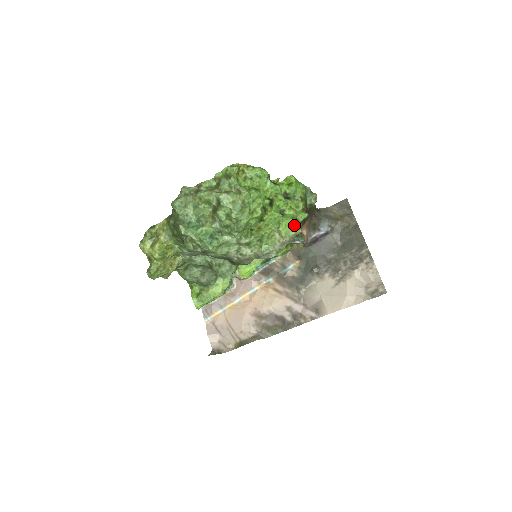
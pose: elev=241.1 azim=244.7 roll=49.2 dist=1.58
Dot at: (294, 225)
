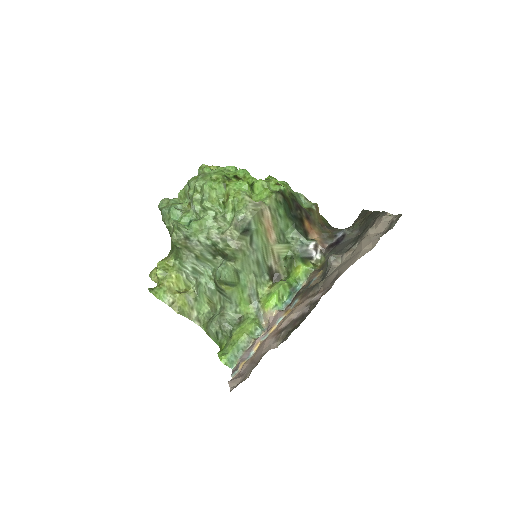
Dot at: (267, 193)
